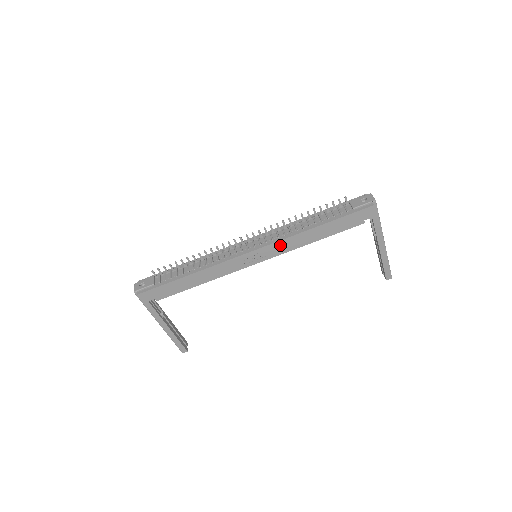
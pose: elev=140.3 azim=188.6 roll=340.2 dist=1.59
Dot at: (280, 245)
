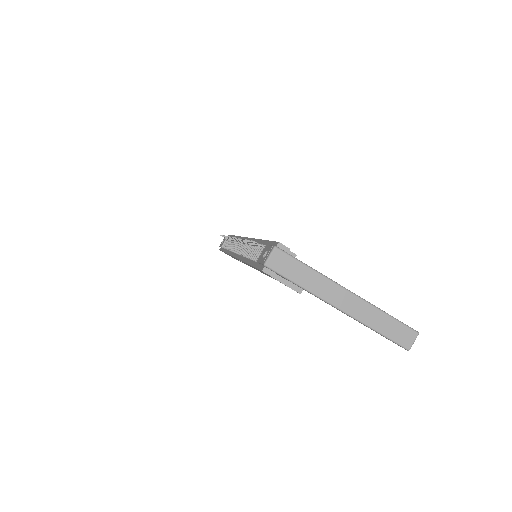
Dot at: occluded
